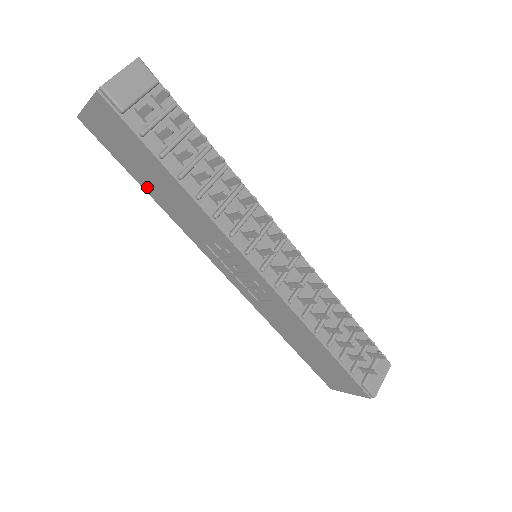
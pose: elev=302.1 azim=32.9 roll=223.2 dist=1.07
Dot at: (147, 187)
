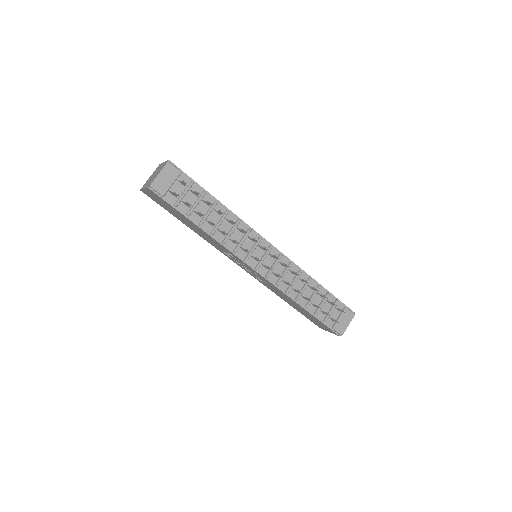
Dot at: (185, 223)
